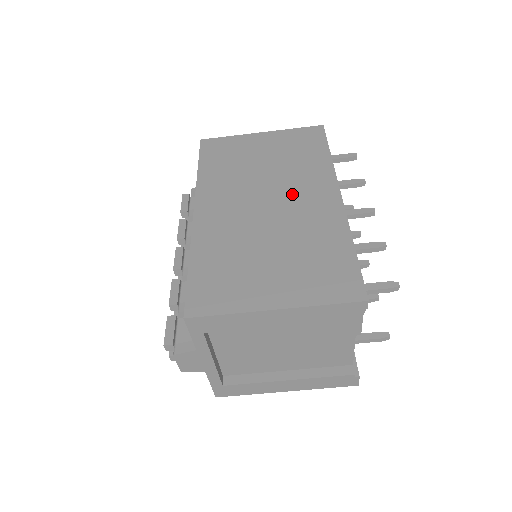
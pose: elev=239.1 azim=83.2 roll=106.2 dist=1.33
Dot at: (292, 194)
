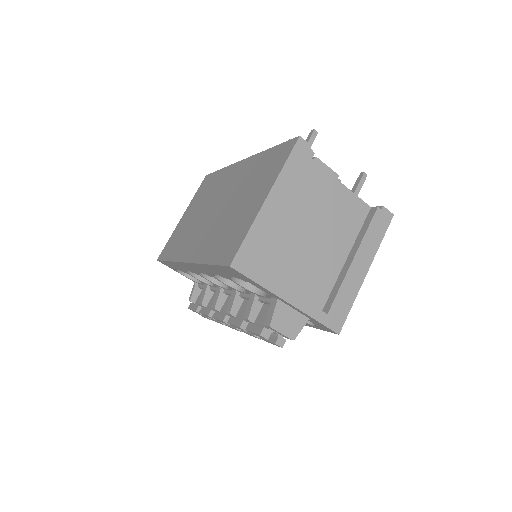
Dot at: (222, 192)
